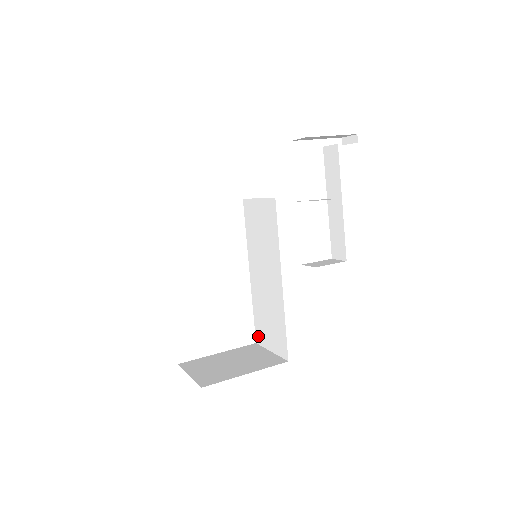
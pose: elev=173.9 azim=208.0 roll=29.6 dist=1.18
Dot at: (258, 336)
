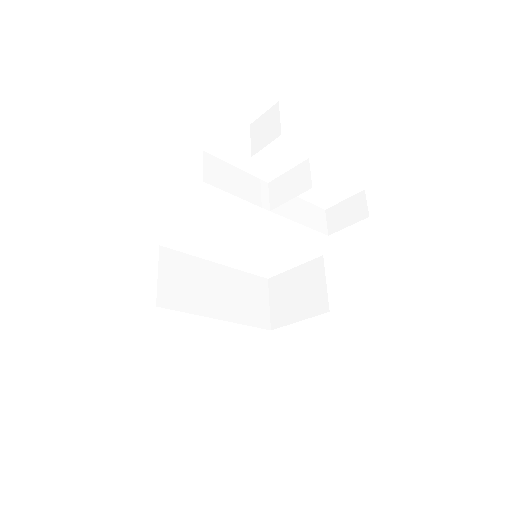
Dot at: occluded
